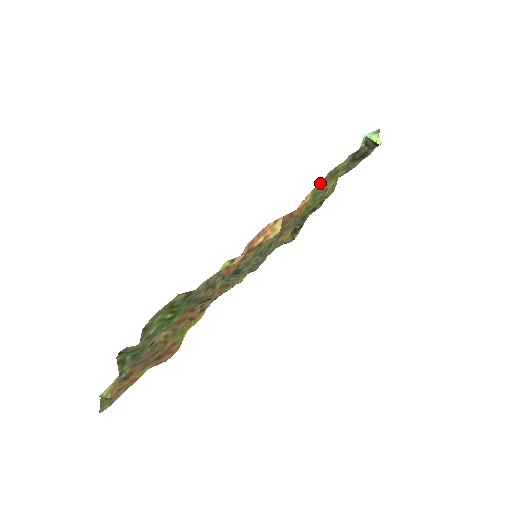
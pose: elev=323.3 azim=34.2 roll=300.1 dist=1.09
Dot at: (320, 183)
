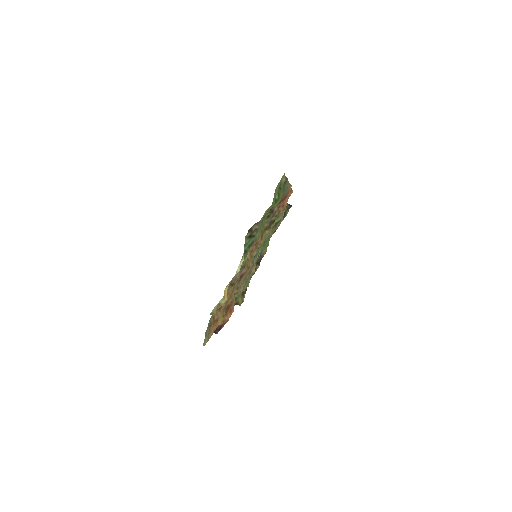
Dot at: occluded
